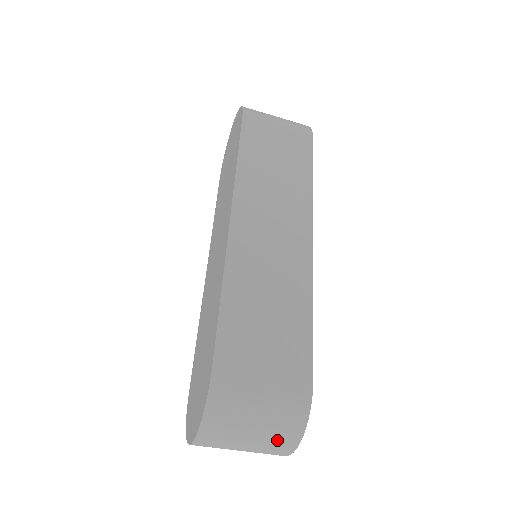
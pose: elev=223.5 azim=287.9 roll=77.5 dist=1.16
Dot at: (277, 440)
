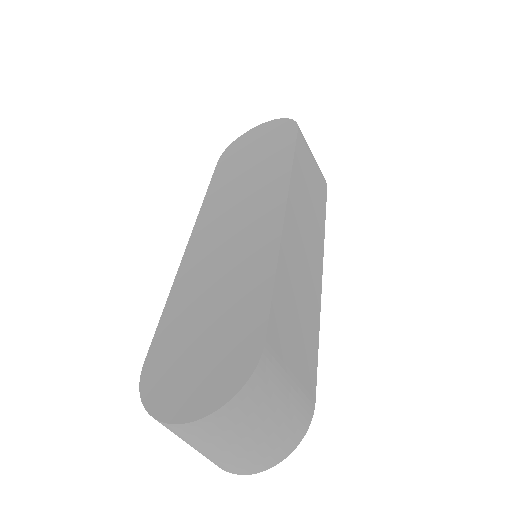
Dot at: (266, 452)
